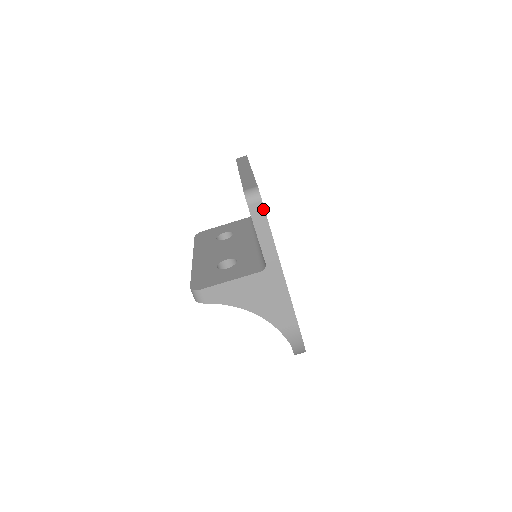
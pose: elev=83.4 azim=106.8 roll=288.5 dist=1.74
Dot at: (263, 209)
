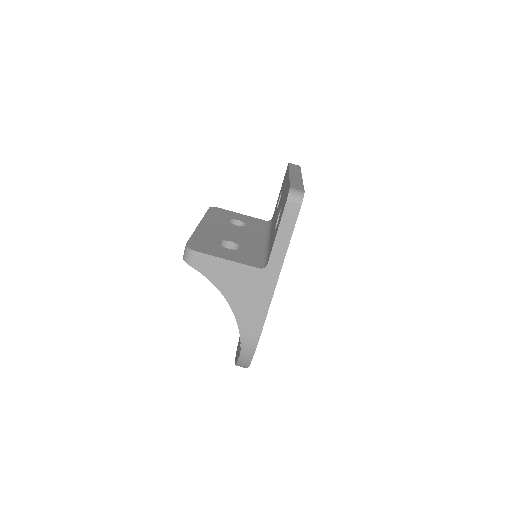
Dot at: (297, 214)
